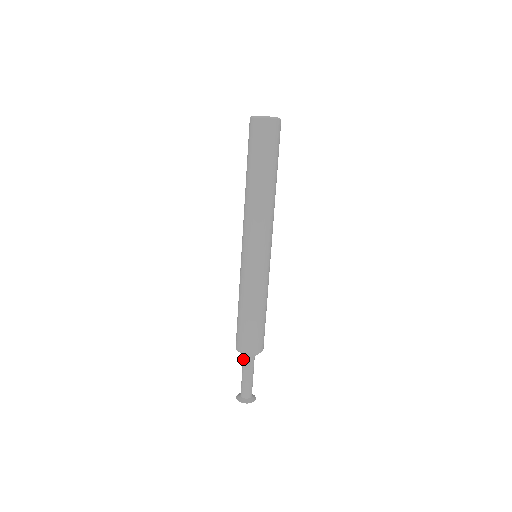
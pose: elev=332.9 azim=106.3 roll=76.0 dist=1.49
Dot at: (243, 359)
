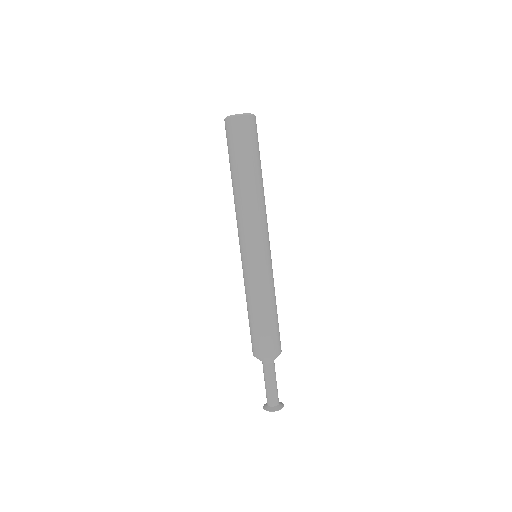
Dot at: (266, 366)
